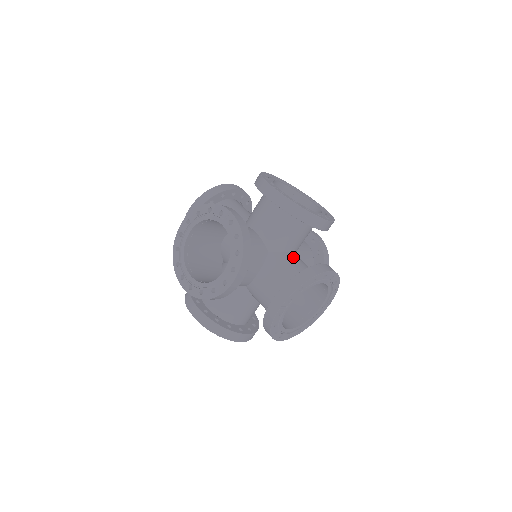
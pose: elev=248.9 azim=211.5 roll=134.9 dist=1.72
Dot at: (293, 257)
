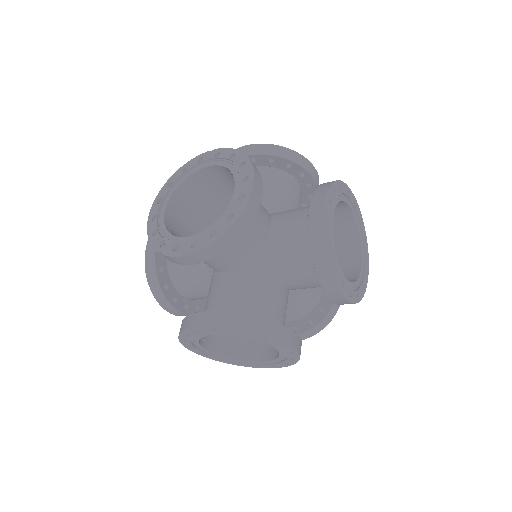
Dot at: occluded
